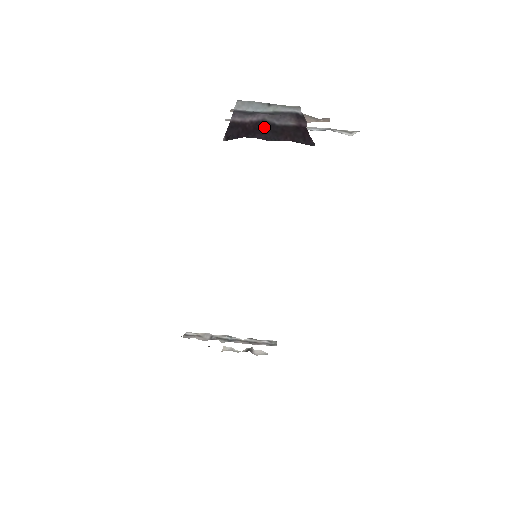
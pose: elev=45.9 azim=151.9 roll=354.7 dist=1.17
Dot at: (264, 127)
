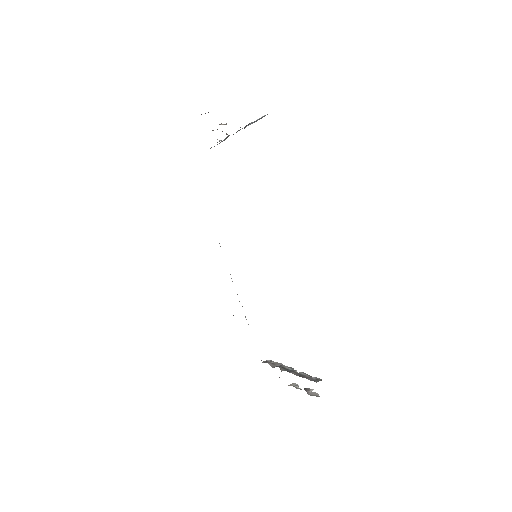
Dot at: occluded
